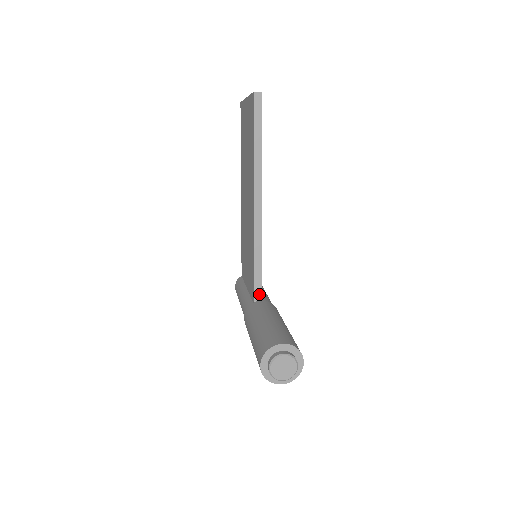
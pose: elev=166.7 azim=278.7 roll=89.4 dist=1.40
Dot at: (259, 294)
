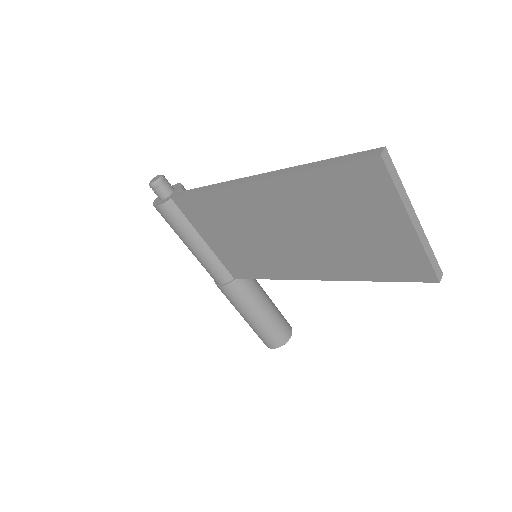
Dot at: occluded
